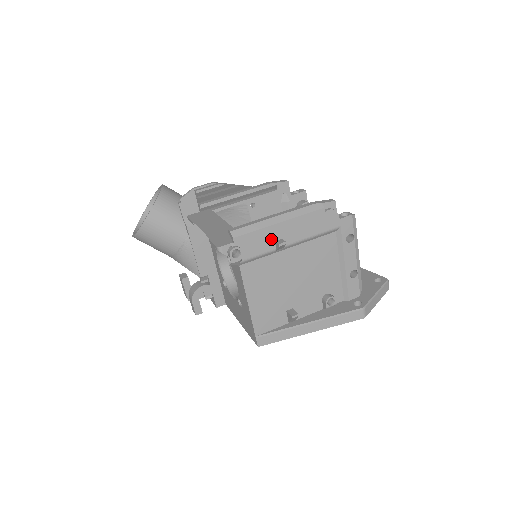
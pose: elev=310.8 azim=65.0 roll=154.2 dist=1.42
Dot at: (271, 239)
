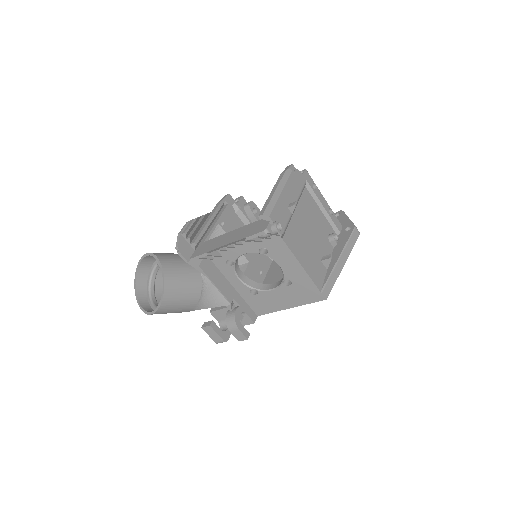
Dot at: (285, 207)
